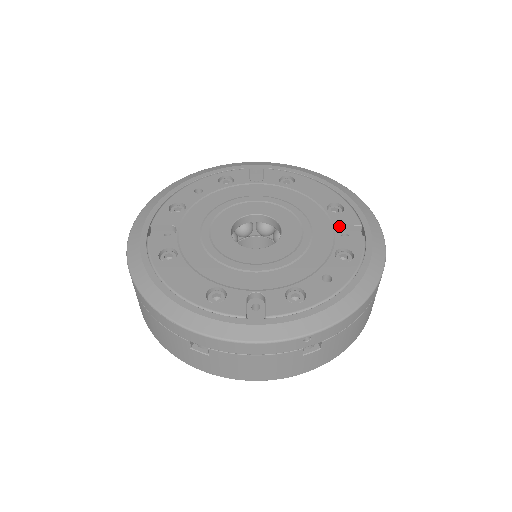
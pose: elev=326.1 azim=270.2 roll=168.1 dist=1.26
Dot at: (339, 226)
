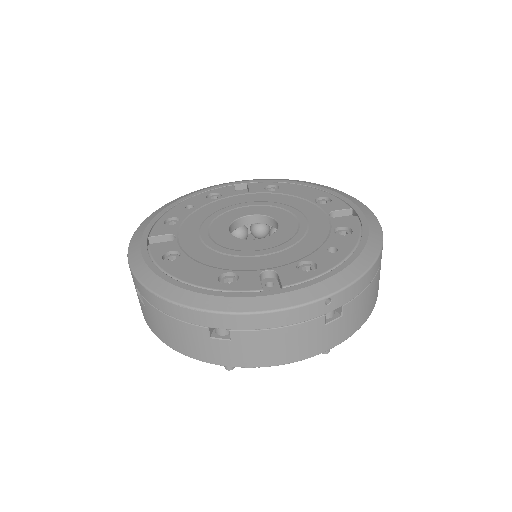
Dot at: (331, 212)
